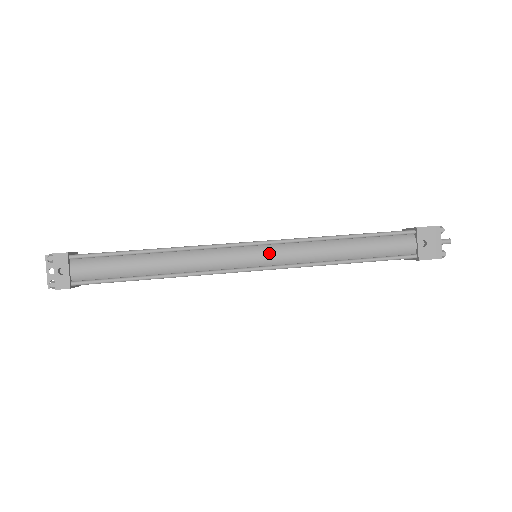
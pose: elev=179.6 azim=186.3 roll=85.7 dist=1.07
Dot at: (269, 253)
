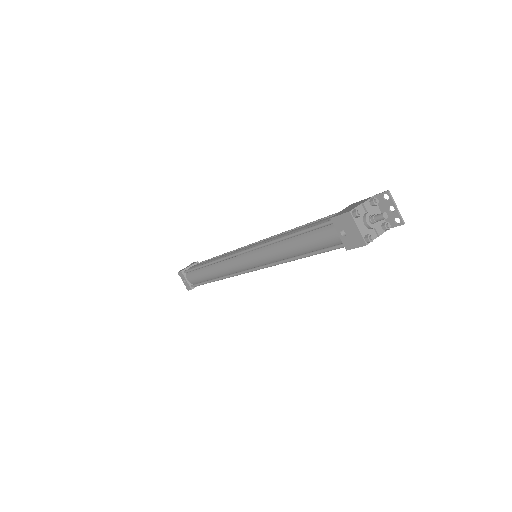
Dot at: (251, 259)
